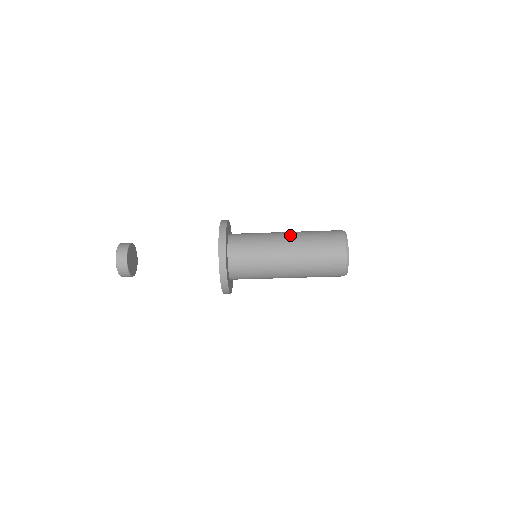
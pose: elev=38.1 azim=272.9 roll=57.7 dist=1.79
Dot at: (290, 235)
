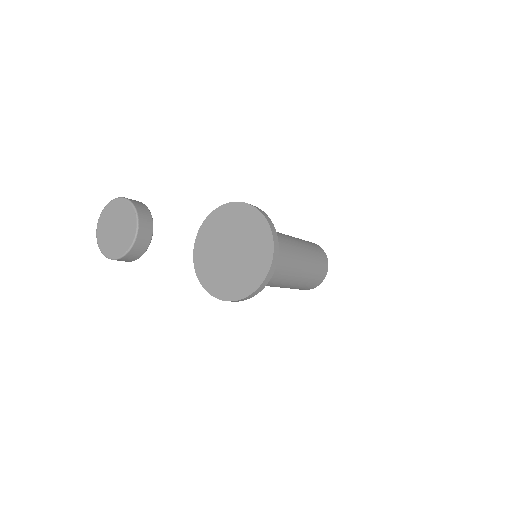
Dot at: occluded
